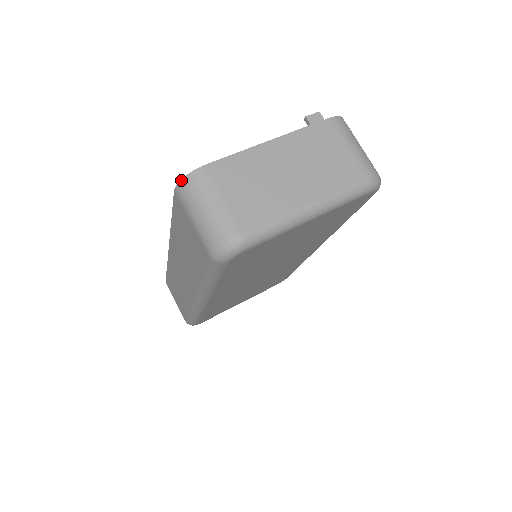
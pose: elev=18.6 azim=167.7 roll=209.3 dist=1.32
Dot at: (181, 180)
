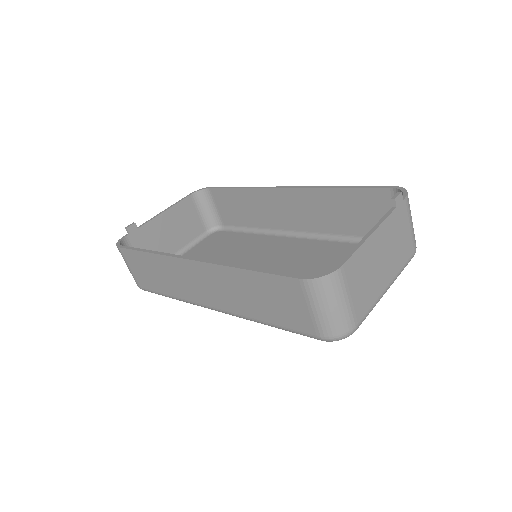
Dot at: (318, 278)
